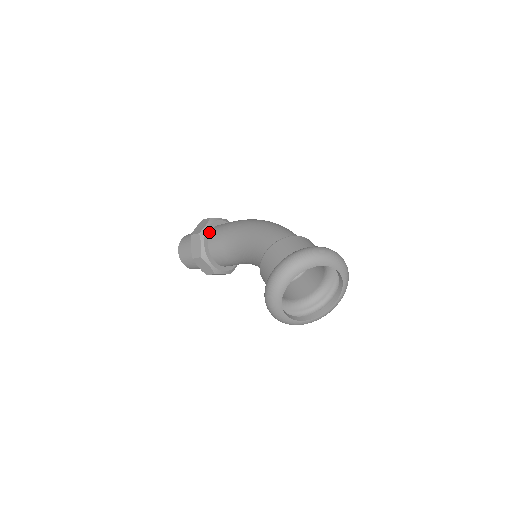
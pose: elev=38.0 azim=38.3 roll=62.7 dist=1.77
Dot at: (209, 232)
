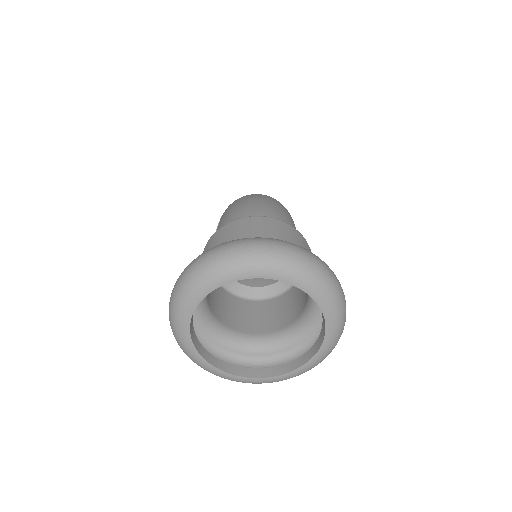
Dot at: occluded
